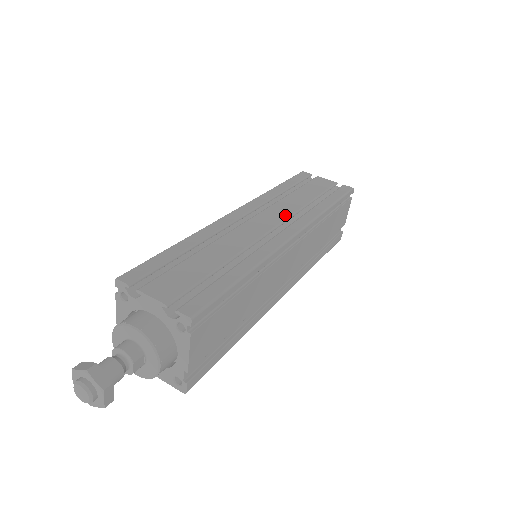
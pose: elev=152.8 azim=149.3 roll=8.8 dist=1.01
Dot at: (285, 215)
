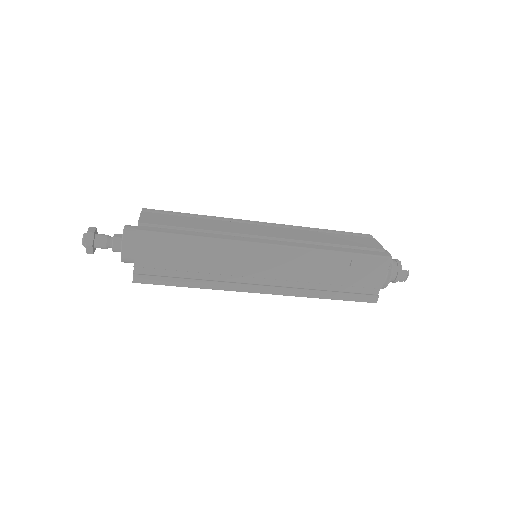
Dot at: occluded
